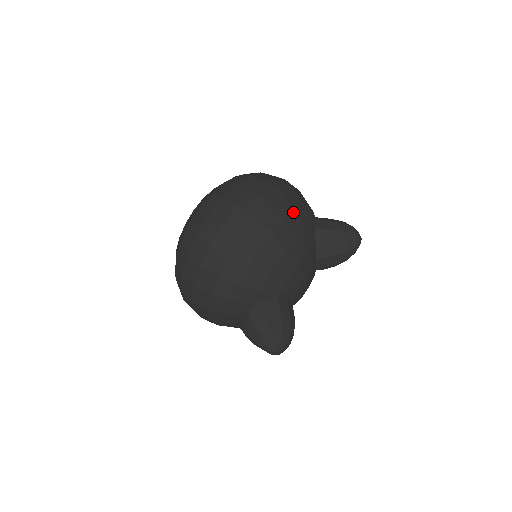
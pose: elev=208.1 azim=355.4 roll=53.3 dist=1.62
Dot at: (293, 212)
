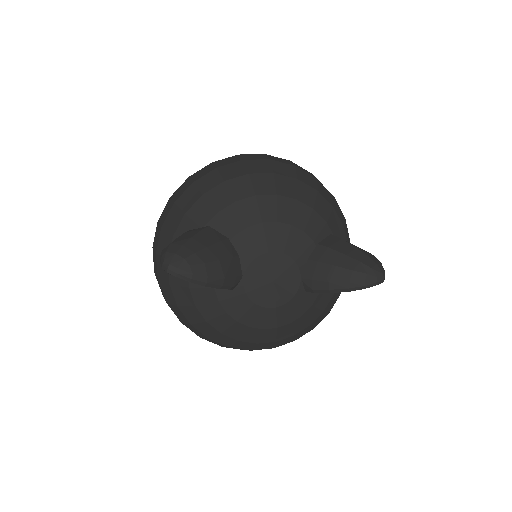
Dot at: (314, 189)
